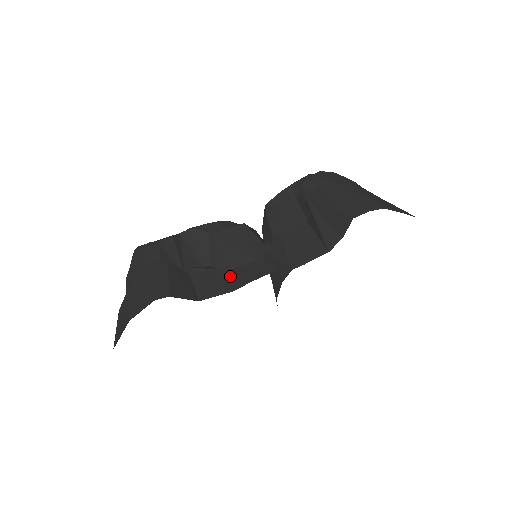
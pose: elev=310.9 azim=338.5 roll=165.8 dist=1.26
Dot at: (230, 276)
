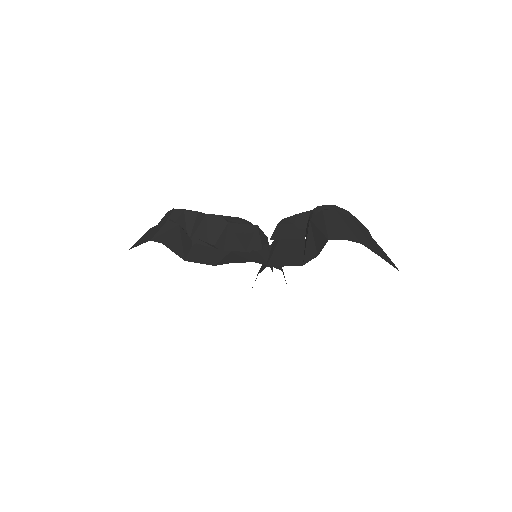
Dot at: (221, 256)
